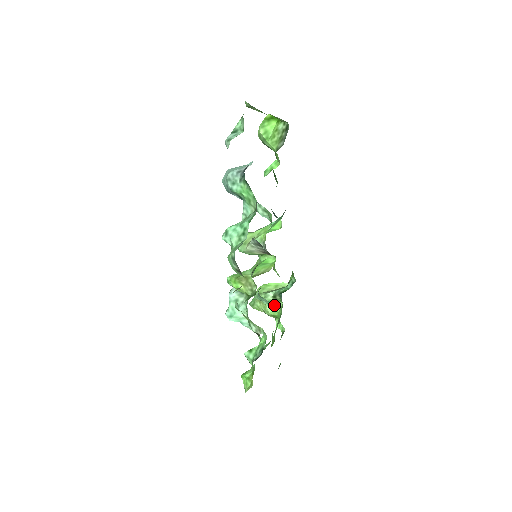
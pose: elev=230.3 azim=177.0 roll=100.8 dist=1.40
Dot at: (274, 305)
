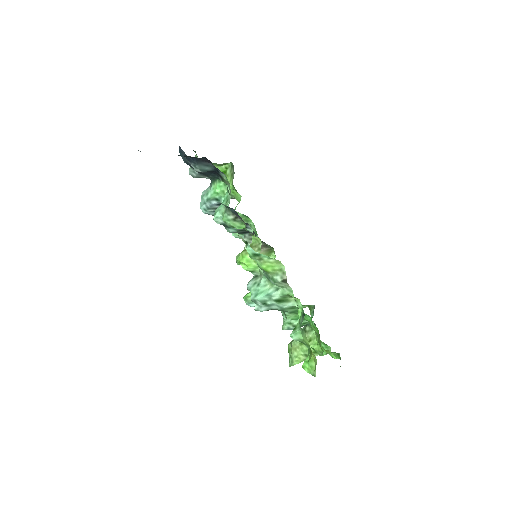
Dot at: (309, 341)
